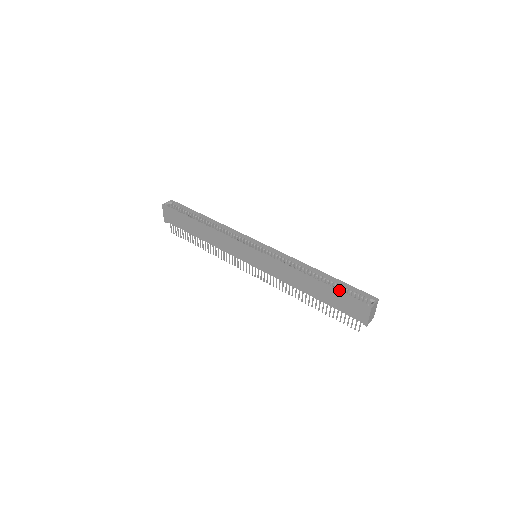
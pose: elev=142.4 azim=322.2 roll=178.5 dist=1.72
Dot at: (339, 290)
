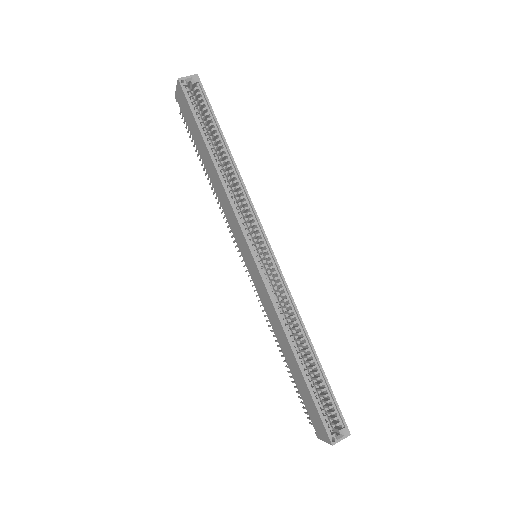
Dot at: (315, 393)
